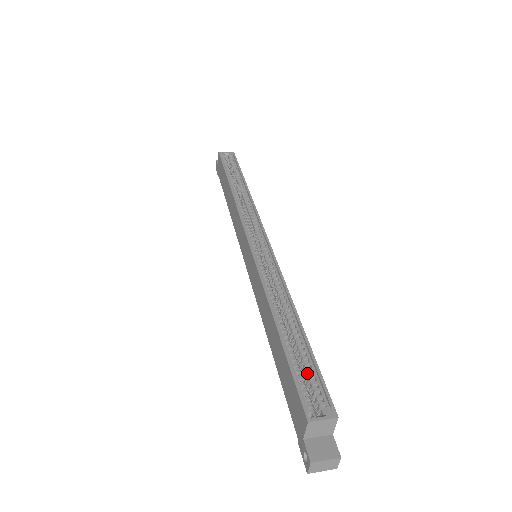
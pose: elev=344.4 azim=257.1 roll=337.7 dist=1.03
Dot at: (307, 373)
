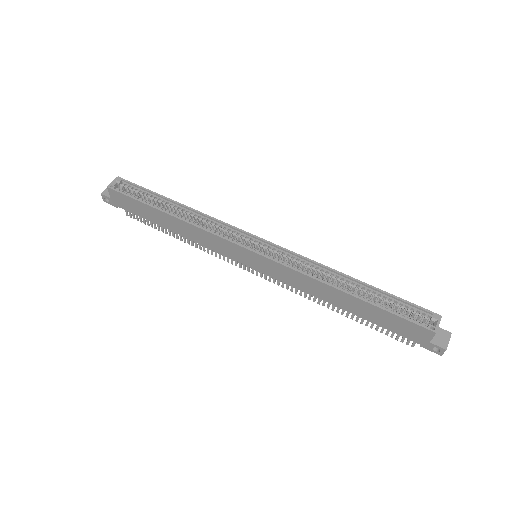
Dot at: (398, 307)
